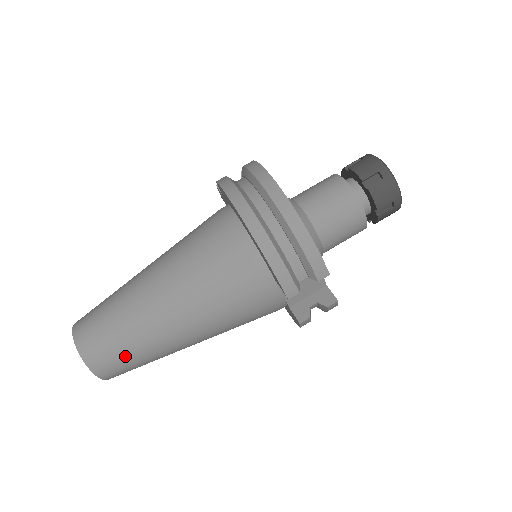
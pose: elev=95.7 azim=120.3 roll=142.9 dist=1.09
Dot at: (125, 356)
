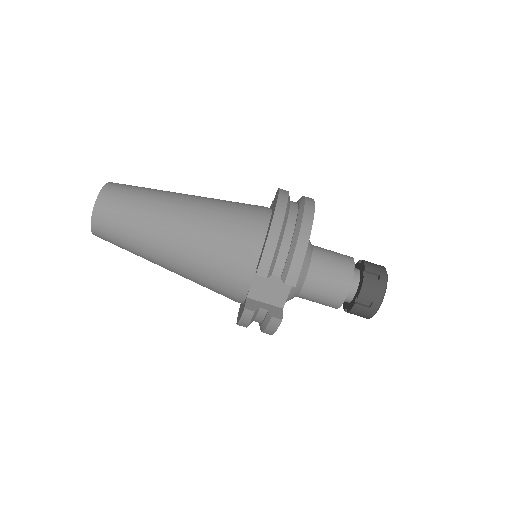
Dot at: (122, 221)
